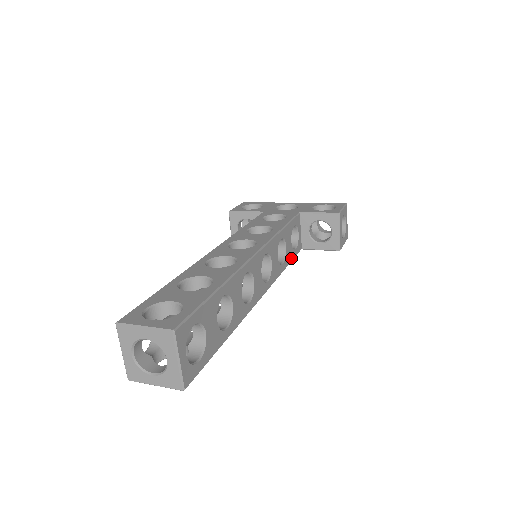
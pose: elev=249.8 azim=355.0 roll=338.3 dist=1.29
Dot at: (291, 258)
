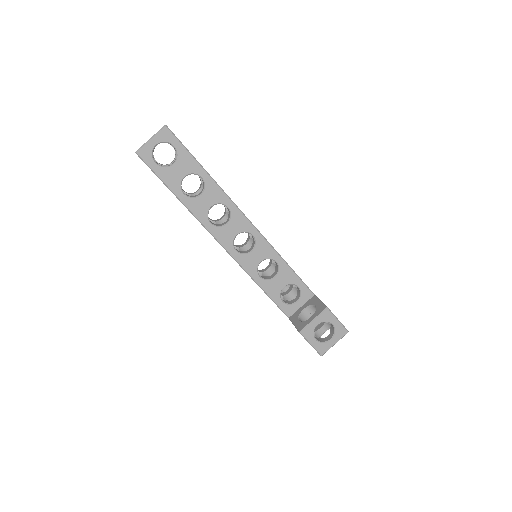
Dot at: (272, 295)
